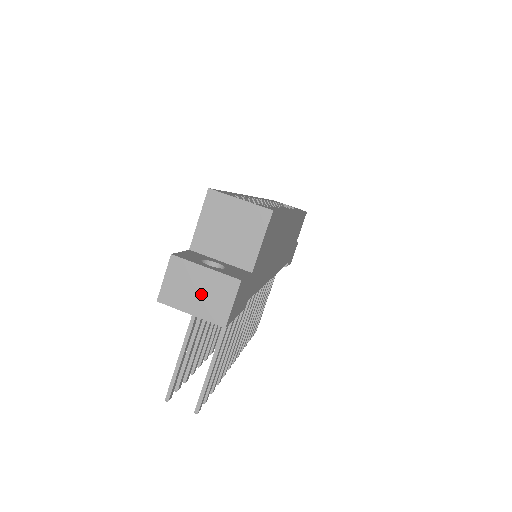
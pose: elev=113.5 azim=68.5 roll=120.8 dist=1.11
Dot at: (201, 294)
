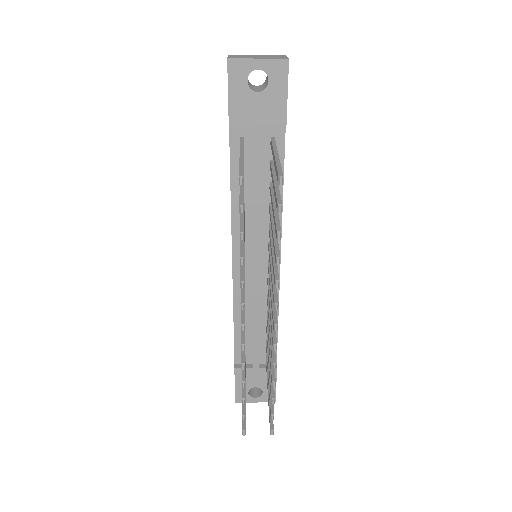
Dot at: (261, 57)
